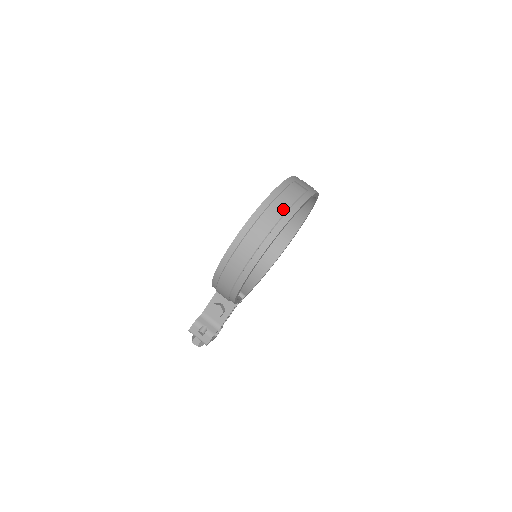
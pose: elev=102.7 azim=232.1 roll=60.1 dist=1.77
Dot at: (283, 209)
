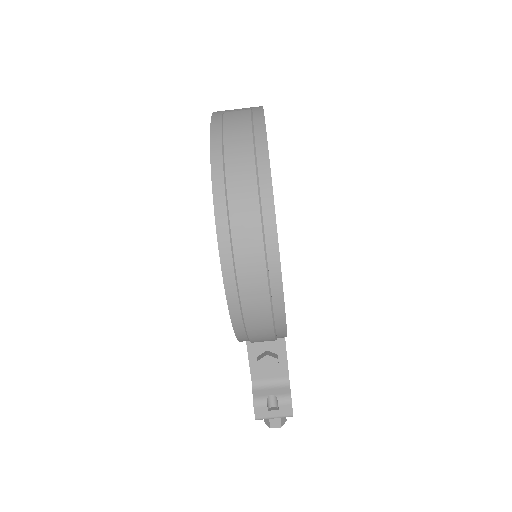
Dot at: (247, 151)
